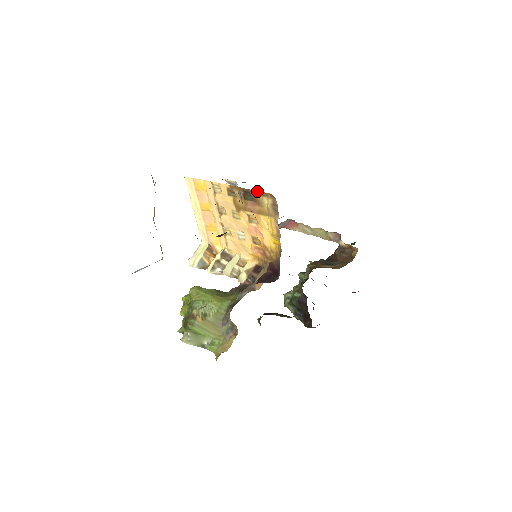
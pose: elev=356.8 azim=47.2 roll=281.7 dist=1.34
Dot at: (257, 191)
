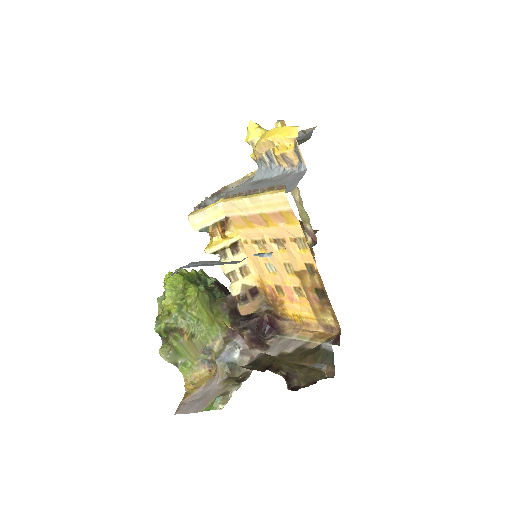
Dot at: occluded
